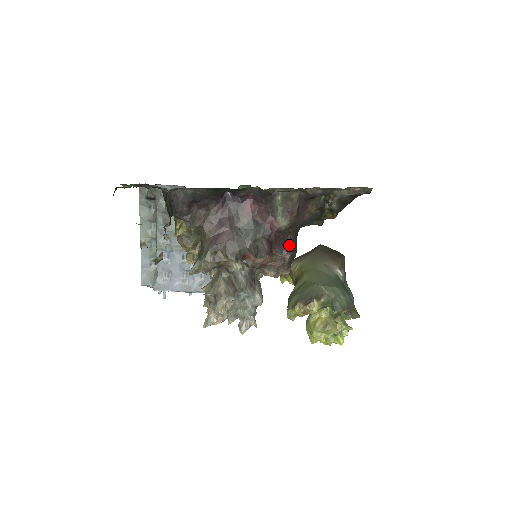
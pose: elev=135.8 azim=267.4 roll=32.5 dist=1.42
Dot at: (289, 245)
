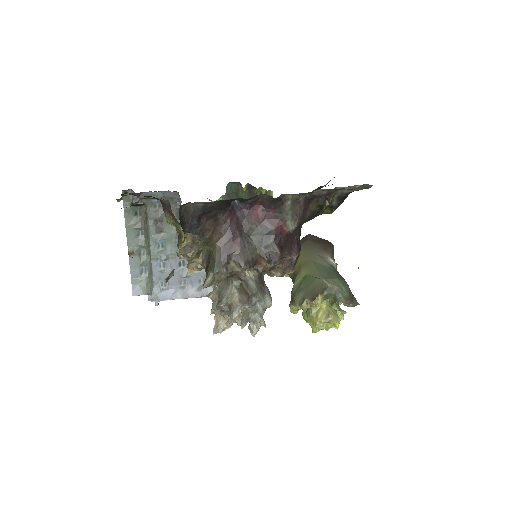
Dot at: (296, 246)
